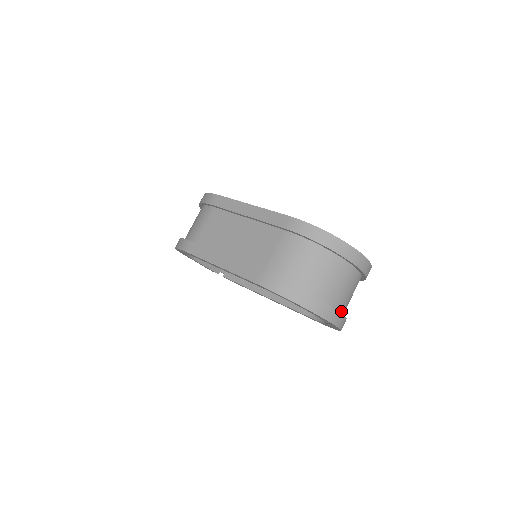
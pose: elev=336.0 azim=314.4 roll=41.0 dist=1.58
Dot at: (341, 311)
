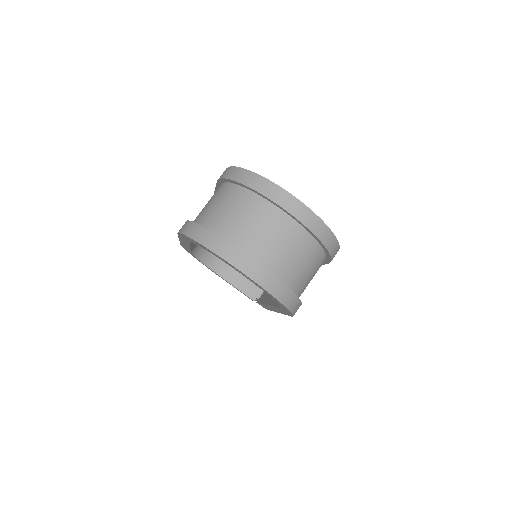
Dot at: (263, 263)
